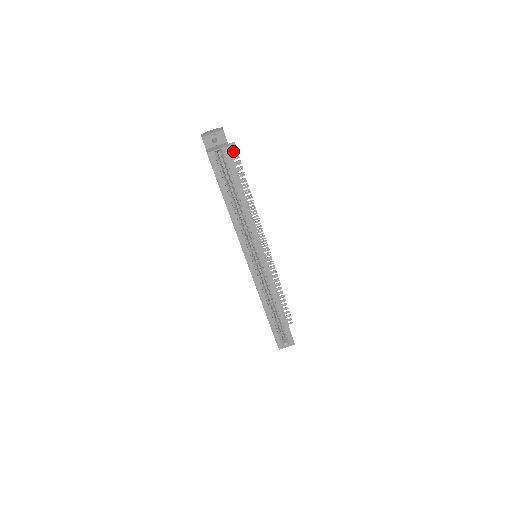
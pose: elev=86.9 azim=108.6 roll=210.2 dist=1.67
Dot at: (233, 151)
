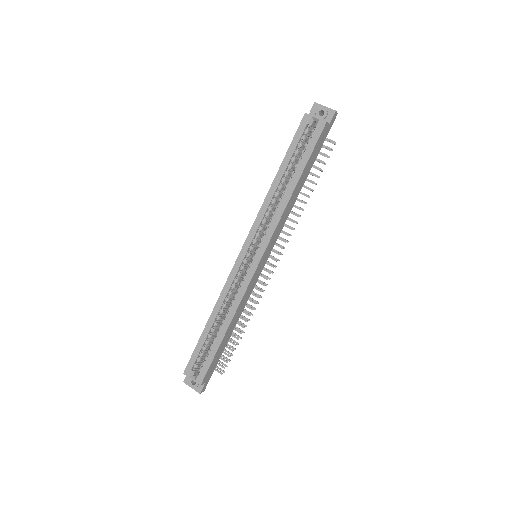
Dot at: occluded
